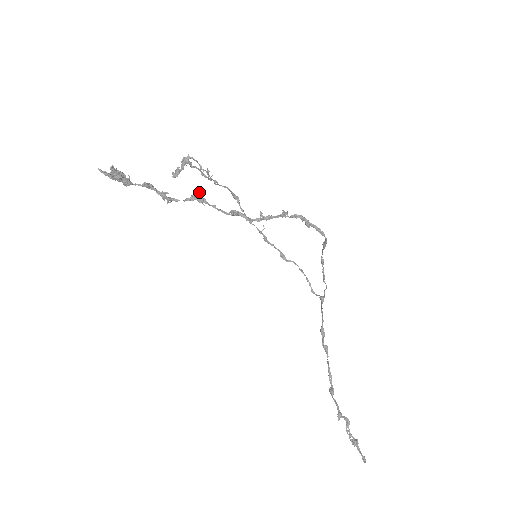
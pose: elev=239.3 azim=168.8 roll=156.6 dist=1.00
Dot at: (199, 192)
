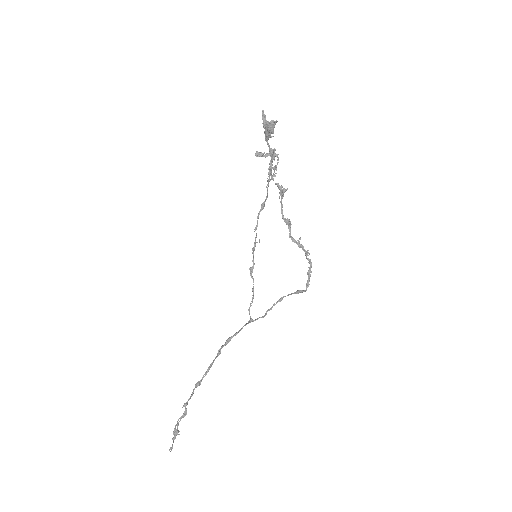
Dot at: occluded
